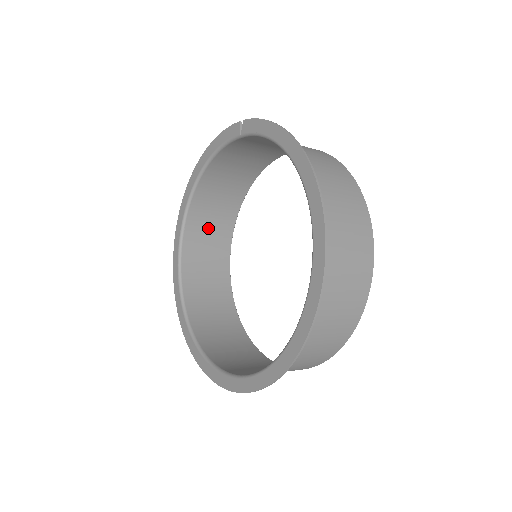
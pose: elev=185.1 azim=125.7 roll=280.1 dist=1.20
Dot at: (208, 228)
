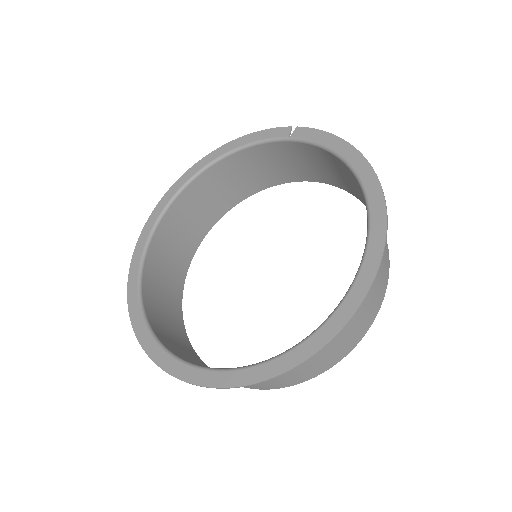
Dot at: (188, 219)
